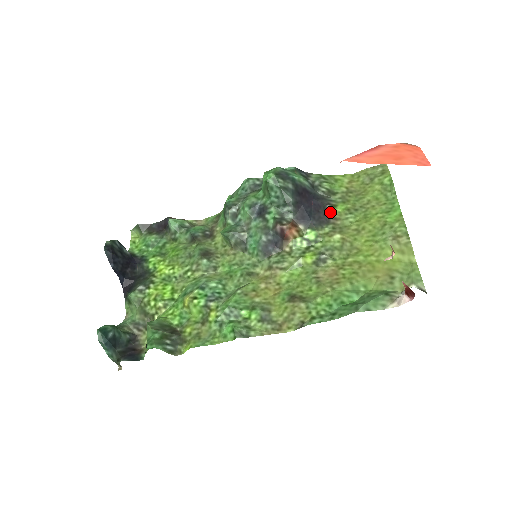
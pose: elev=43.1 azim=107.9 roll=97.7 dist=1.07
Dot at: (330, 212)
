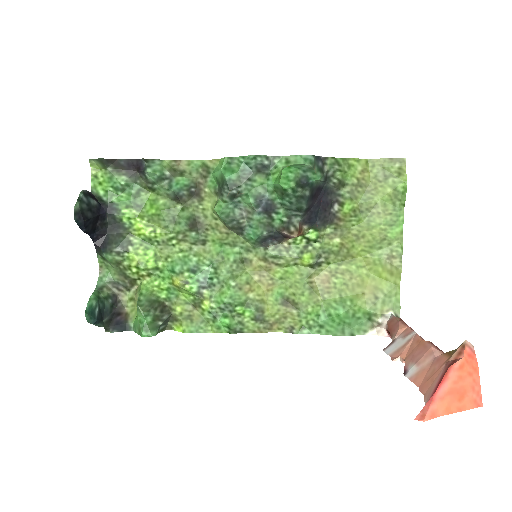
Dot at: (336, 211)
